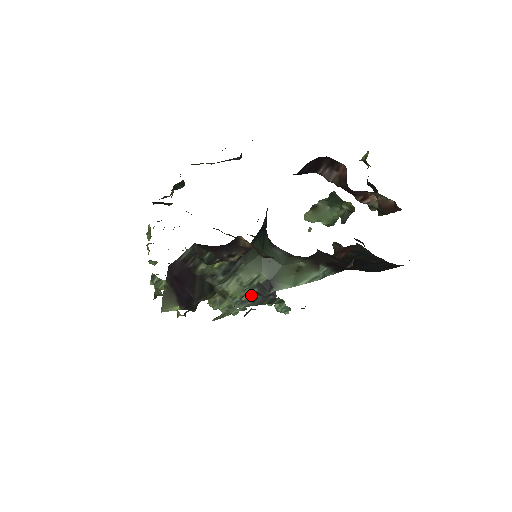
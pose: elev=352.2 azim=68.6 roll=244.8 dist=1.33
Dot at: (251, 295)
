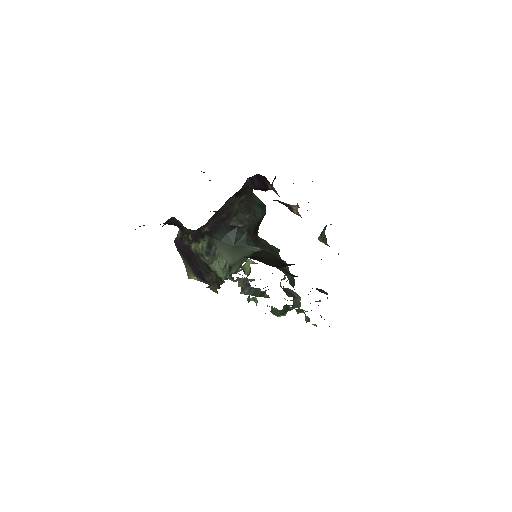
Dot at: (230, 278)
